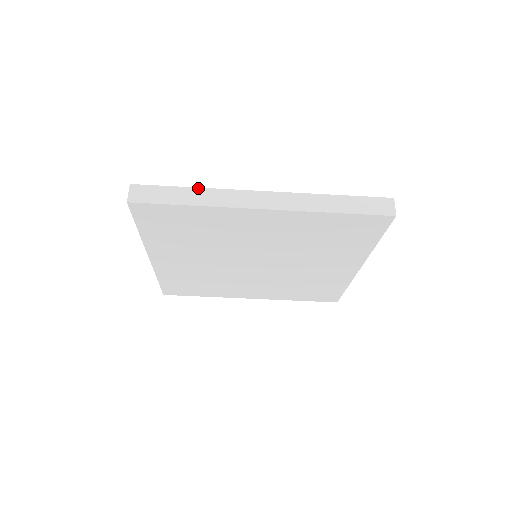
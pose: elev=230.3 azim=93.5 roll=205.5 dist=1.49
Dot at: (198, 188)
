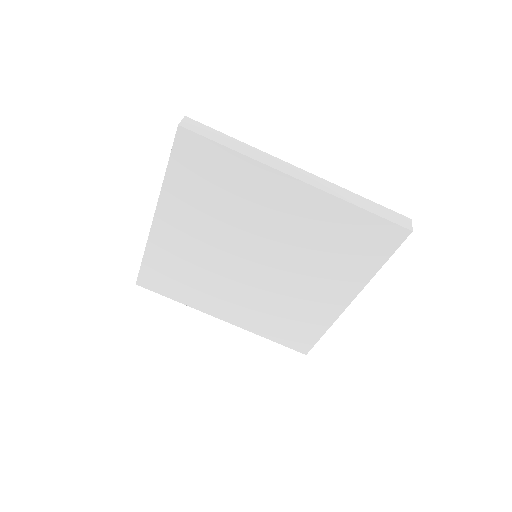
Dot at: (245, 143)
